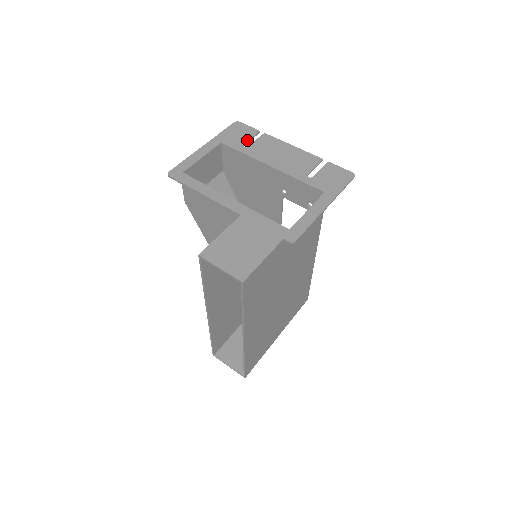
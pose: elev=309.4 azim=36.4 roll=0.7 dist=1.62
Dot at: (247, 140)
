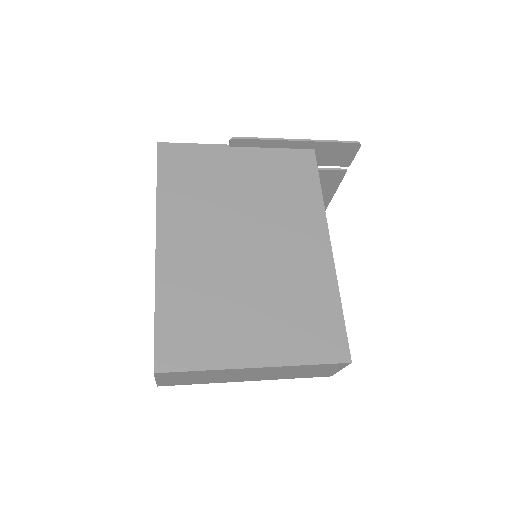
Dot at: occluded
